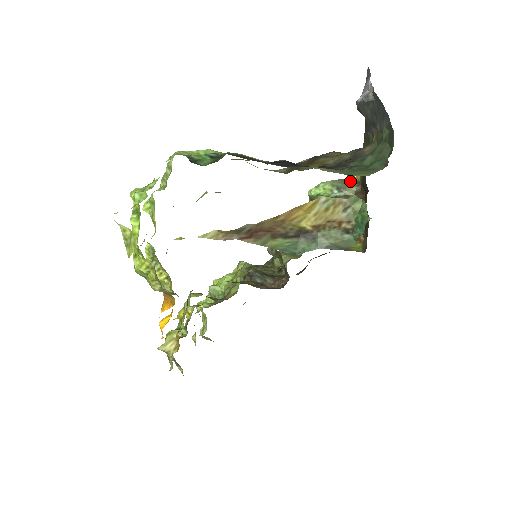
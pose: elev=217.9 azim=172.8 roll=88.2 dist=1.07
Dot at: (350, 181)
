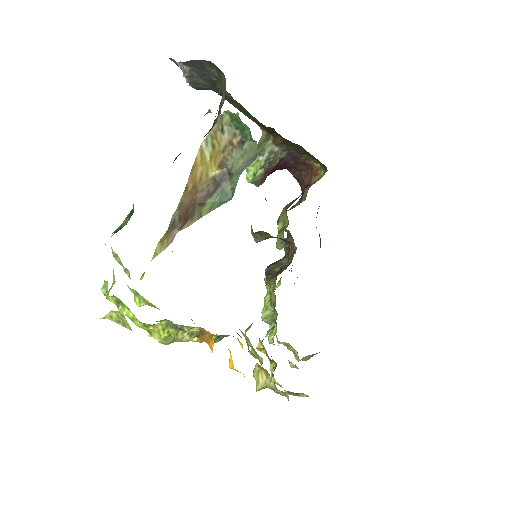
Dot at: (262, 141)
